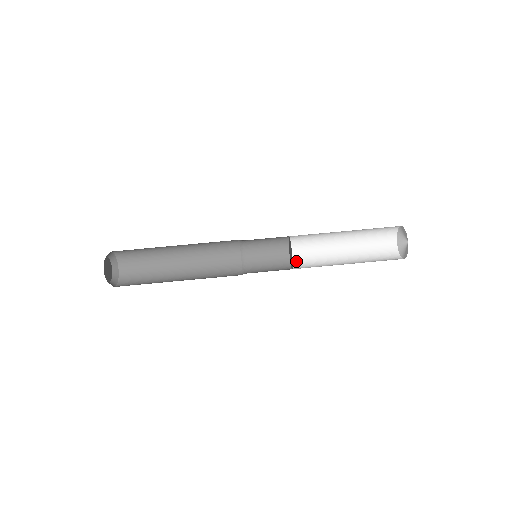
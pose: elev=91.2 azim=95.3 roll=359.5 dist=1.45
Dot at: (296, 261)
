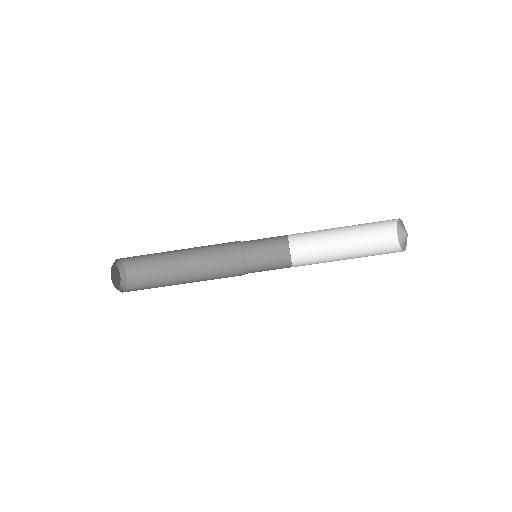
Dot at: (296, 258)
